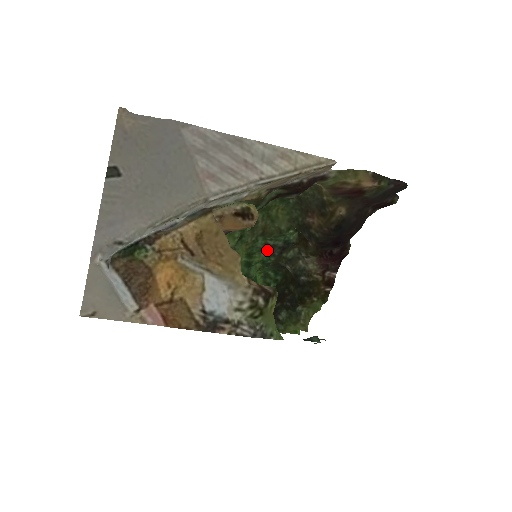
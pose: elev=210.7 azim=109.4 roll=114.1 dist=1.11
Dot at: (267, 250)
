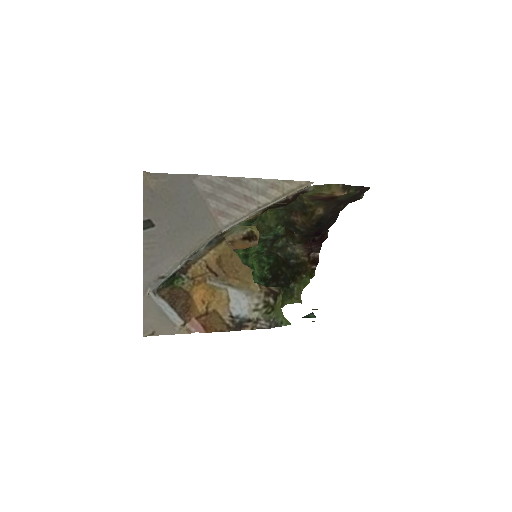
Dot at: (261, 244)
